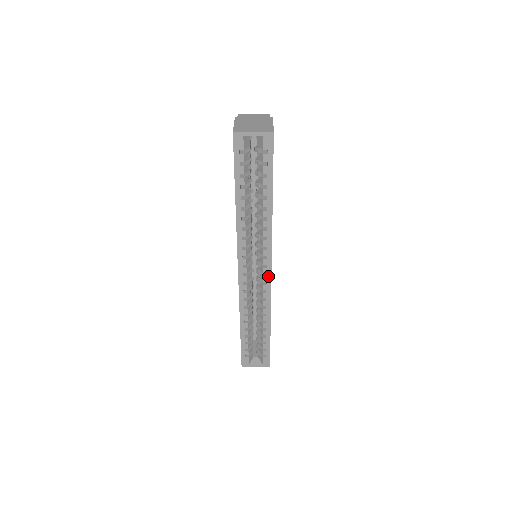
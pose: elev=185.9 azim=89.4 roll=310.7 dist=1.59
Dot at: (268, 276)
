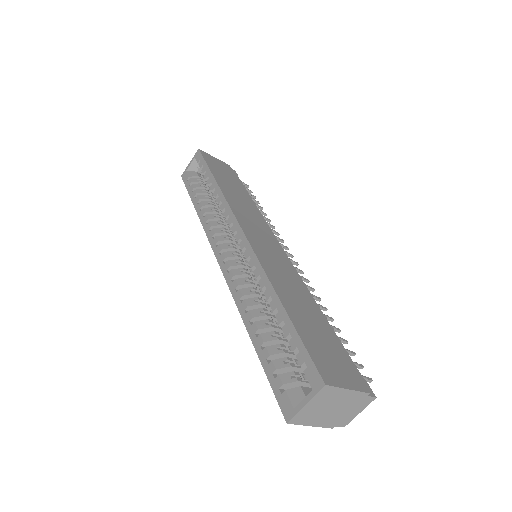
Dot at: (243, 239)
